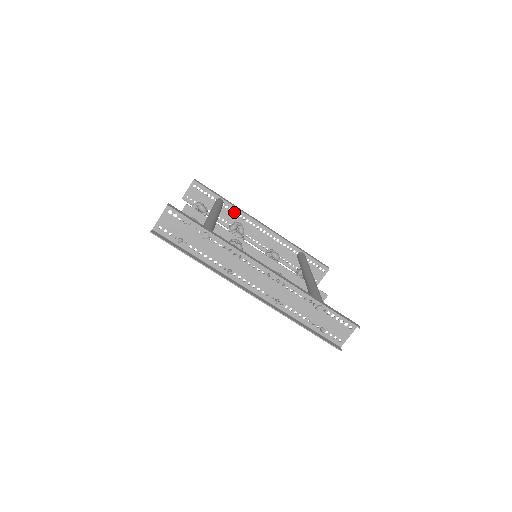
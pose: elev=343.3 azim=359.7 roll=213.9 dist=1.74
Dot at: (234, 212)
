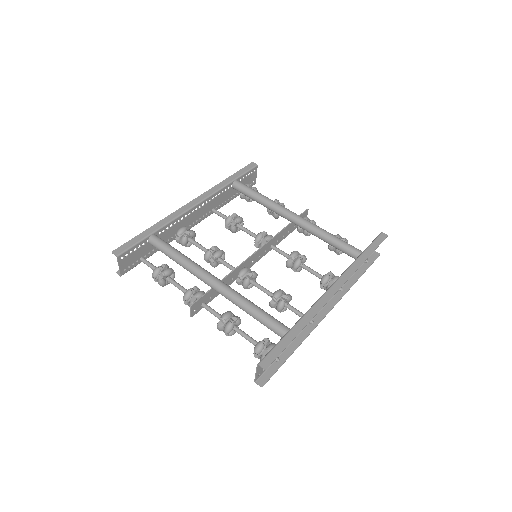
Dot at: (168, 228)
